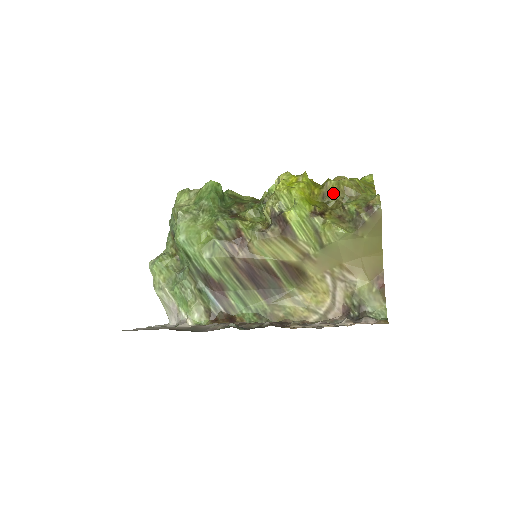
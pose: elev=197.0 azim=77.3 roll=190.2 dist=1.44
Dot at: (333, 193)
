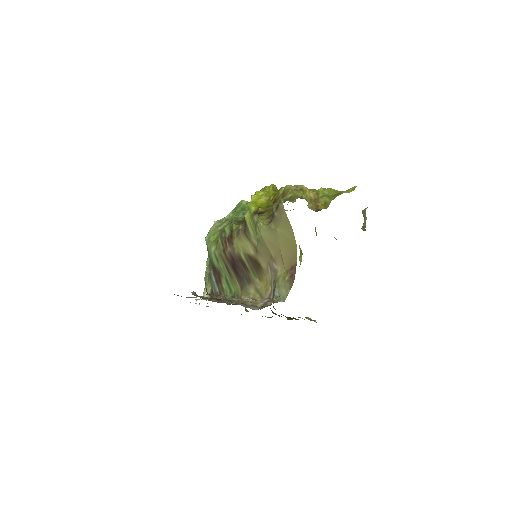
Dot at: (279, 198)
